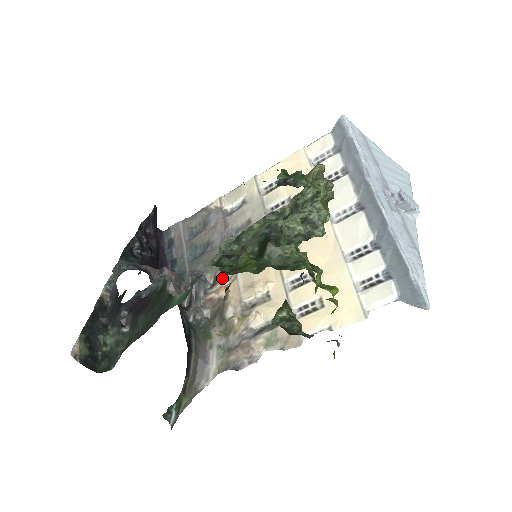
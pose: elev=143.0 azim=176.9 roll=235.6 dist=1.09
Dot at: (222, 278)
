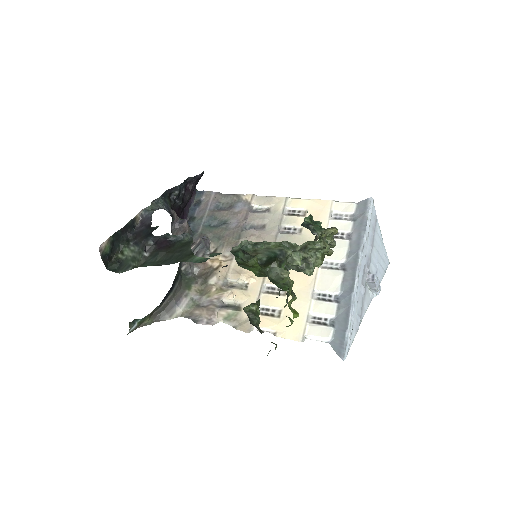
Dot at: occluded
